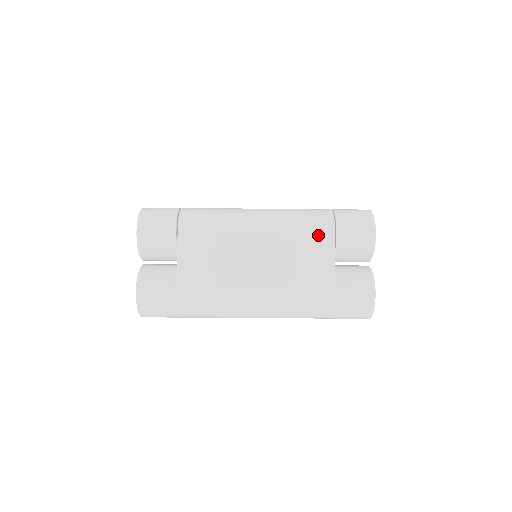
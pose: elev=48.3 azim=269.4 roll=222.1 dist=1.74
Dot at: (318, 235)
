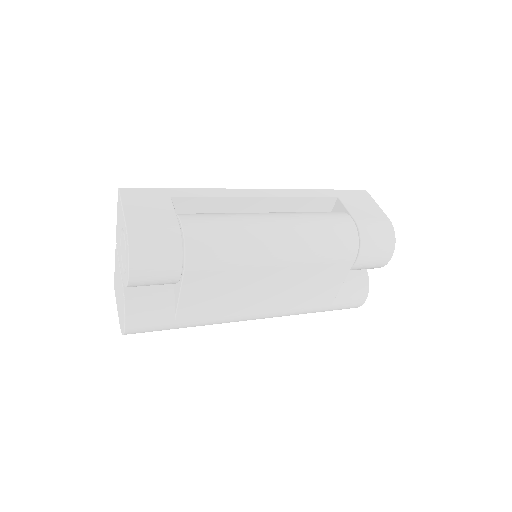
Dot at: (338, 264)
